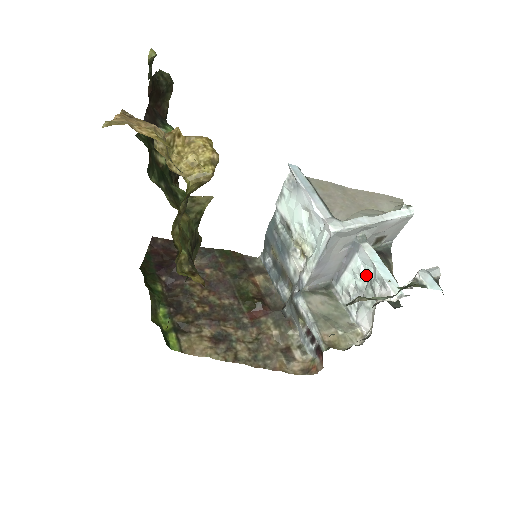
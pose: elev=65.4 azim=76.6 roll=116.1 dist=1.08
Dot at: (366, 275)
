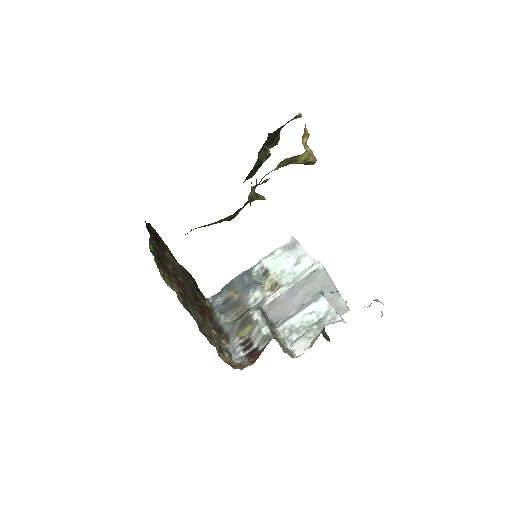
Dot at: (315, 318)
